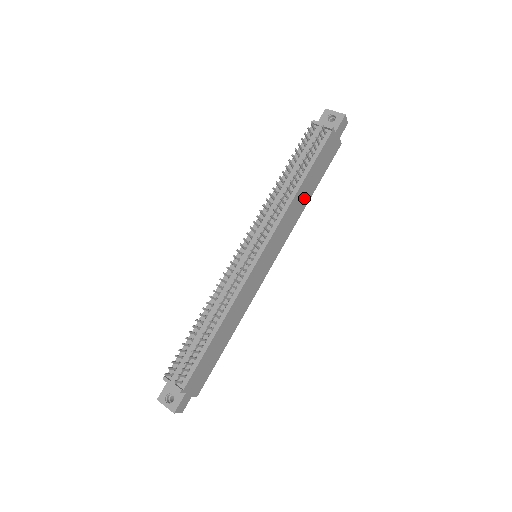
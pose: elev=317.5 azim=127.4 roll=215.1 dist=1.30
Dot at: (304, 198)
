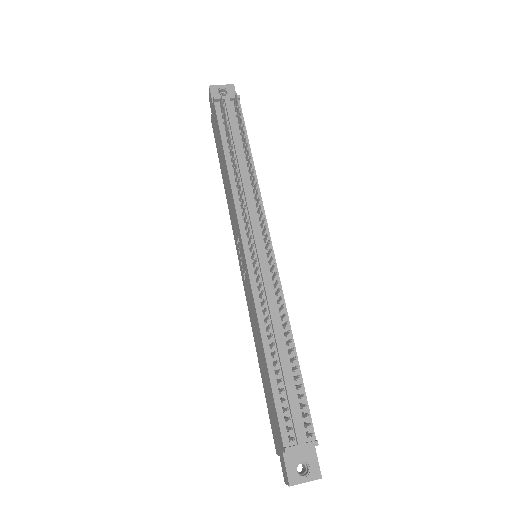
Dot at: occluded
